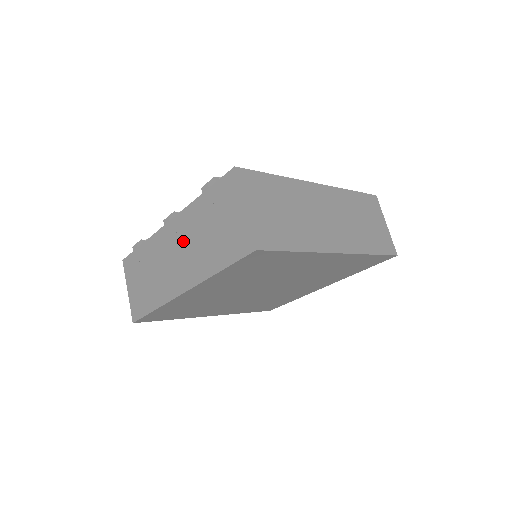
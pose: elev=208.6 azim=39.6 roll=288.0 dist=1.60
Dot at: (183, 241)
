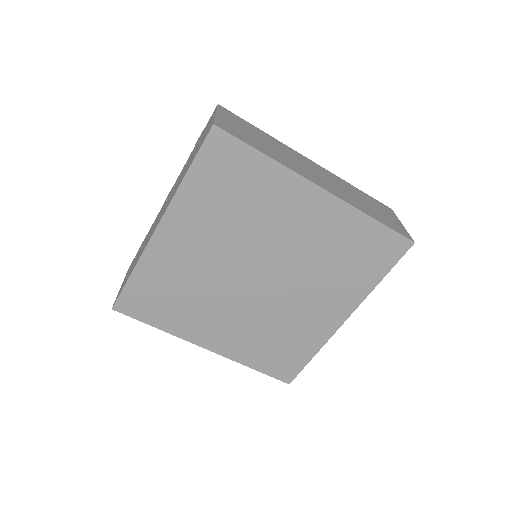
Dot at: (171, 193)
